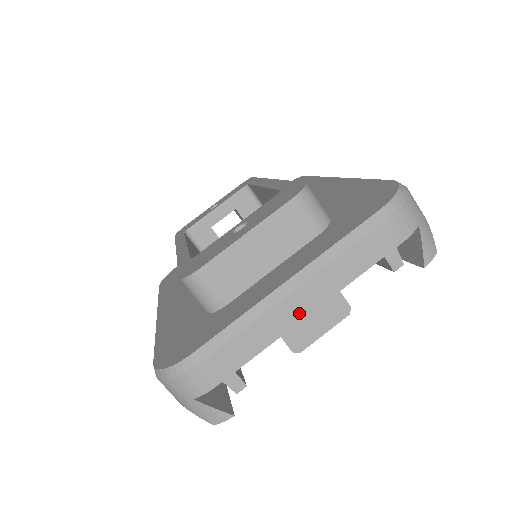
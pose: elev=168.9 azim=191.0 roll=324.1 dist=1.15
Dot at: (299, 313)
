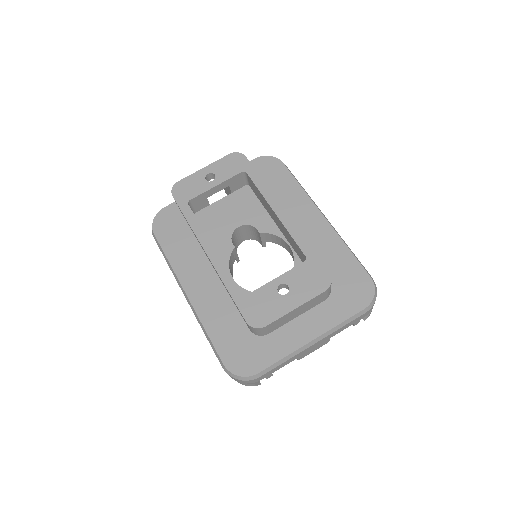
Dot at: (310, 349)
